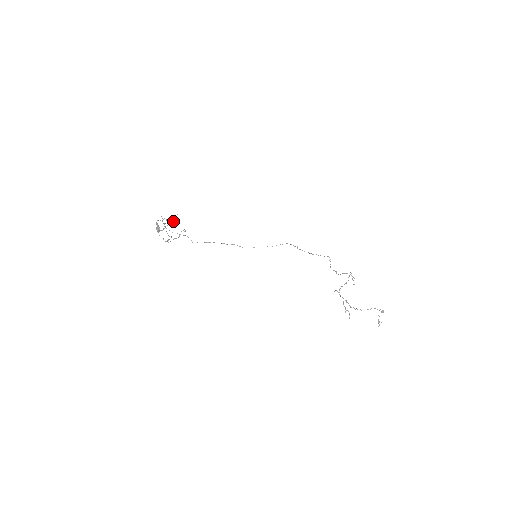
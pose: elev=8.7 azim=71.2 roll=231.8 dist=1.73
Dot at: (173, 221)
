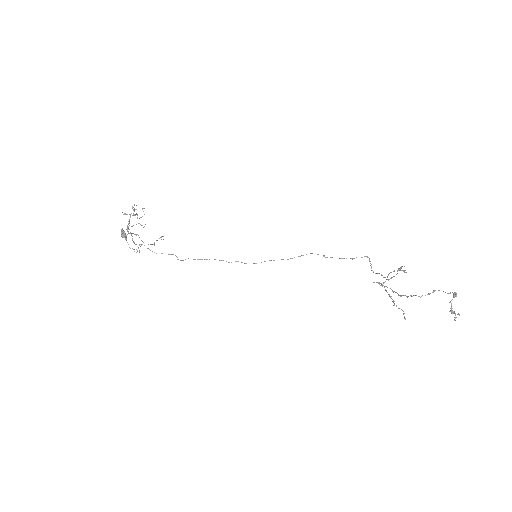
Dot at: occluded
